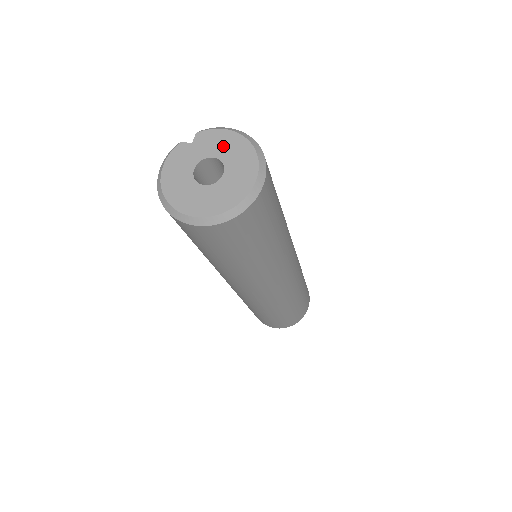
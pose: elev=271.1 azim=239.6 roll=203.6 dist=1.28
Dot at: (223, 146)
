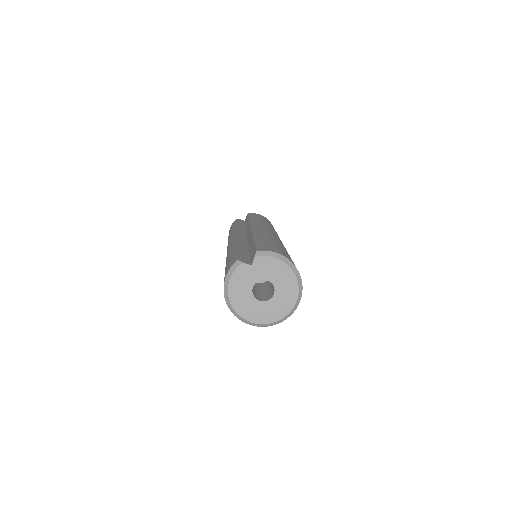
Dot at: (275, 273)
